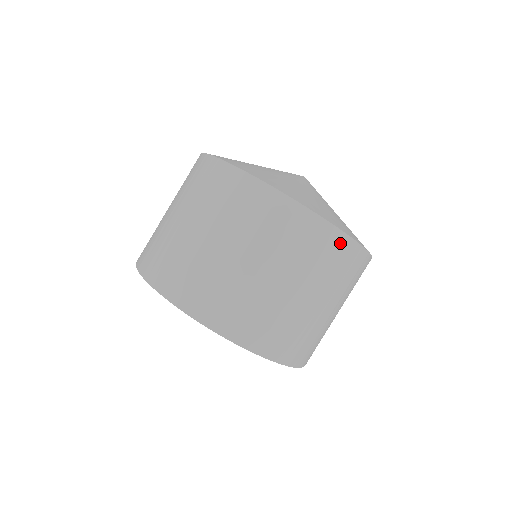
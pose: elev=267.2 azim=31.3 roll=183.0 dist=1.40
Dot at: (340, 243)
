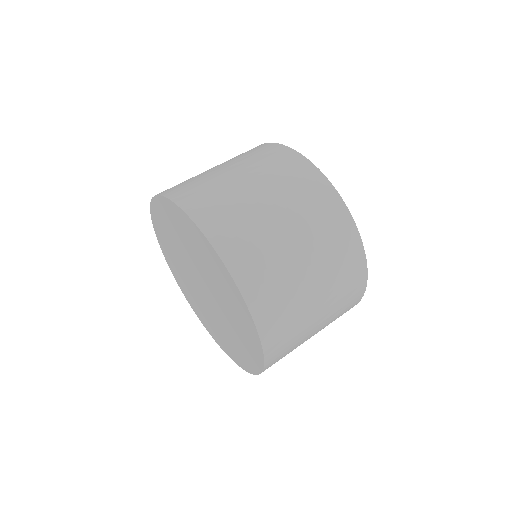
Dot at: (360, 276)
